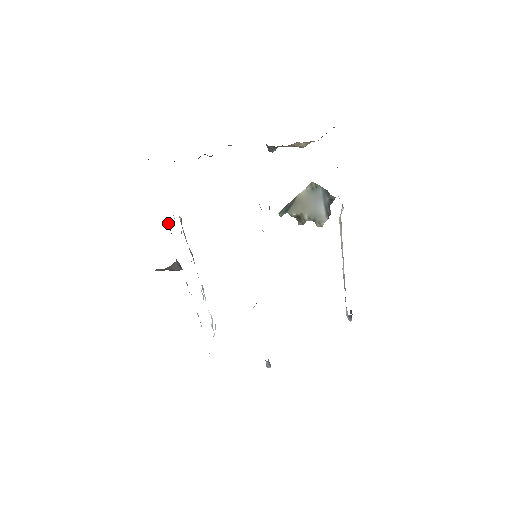
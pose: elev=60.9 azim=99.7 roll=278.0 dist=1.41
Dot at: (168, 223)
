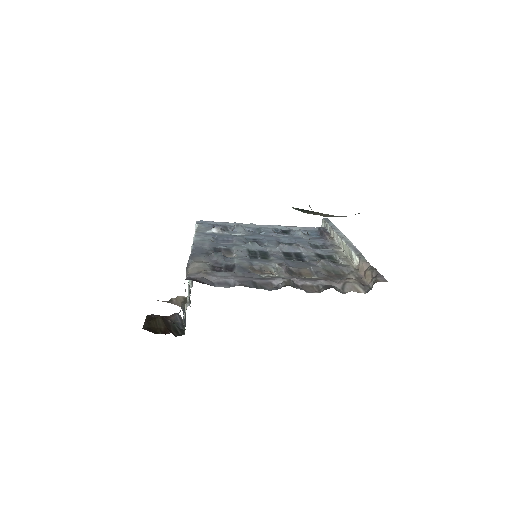
Dot at: (183, 328)
